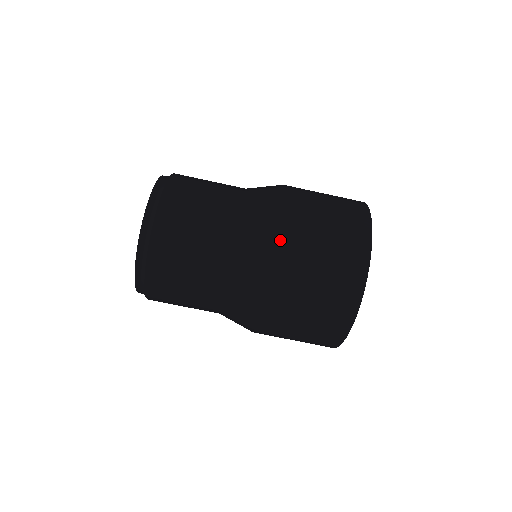
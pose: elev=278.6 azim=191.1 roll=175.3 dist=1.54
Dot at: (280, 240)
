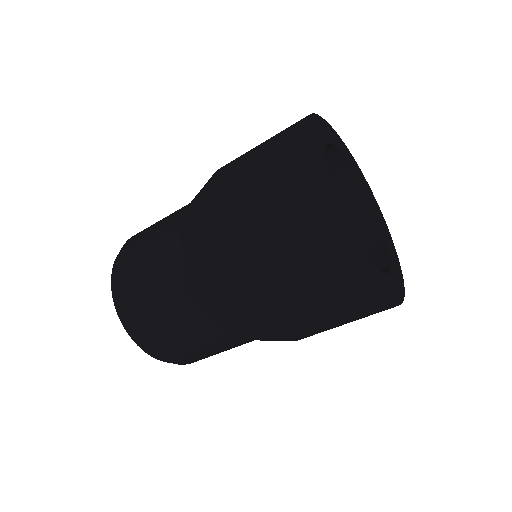
Dot at: (213, 178)
